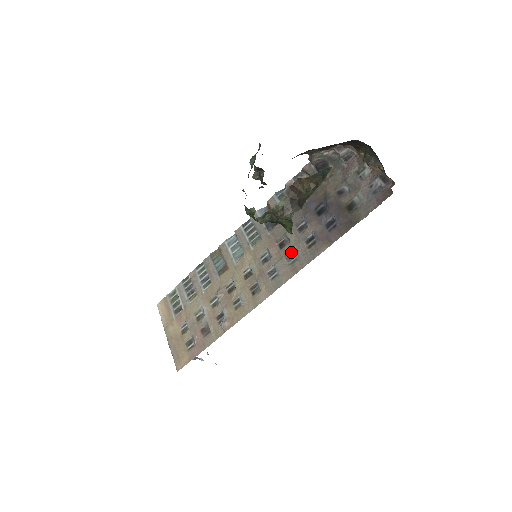
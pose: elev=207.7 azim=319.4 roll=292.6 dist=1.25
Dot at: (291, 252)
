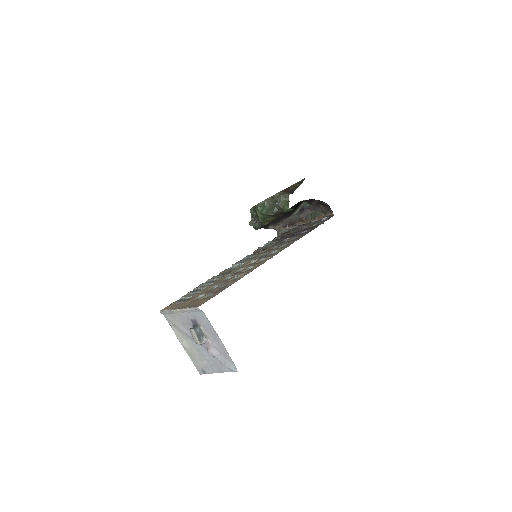
Dot at: occluded
